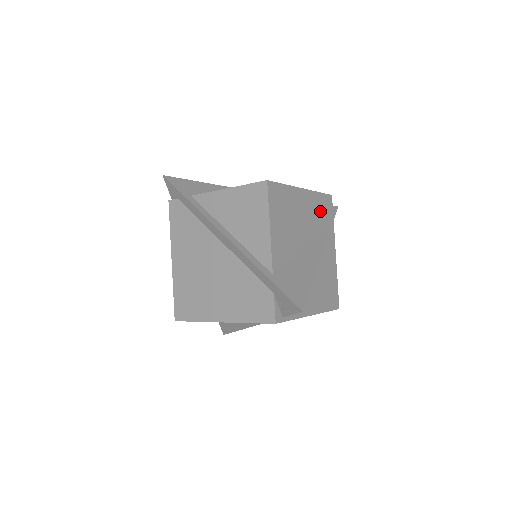
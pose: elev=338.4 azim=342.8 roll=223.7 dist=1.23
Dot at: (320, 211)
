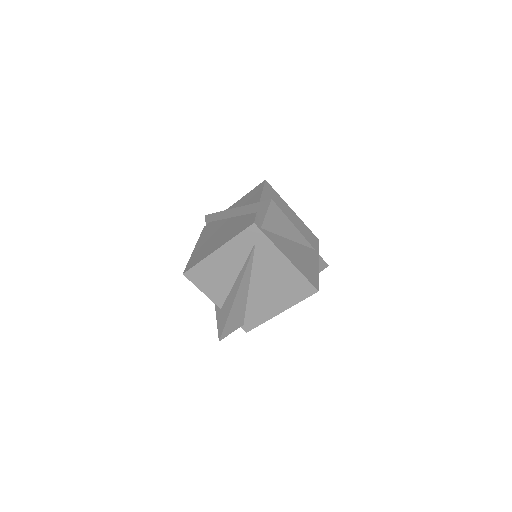
Dot at: (307, 234)
